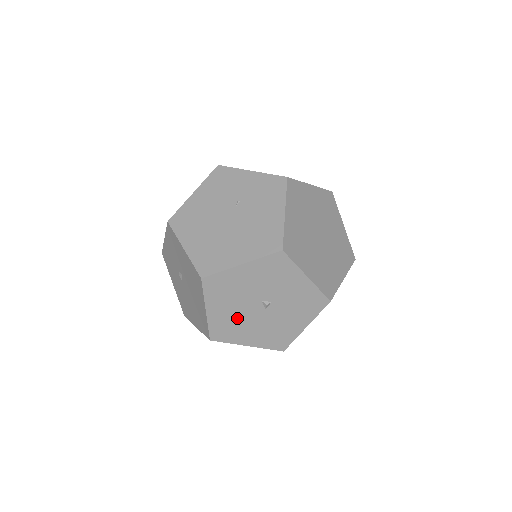
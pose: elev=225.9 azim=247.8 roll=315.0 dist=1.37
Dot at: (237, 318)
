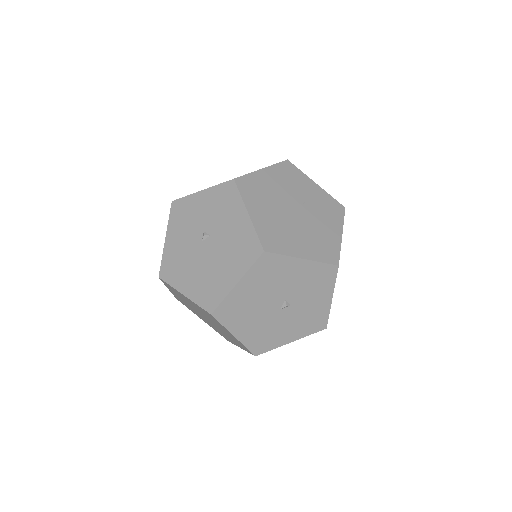
Dot at: (253, 305)
